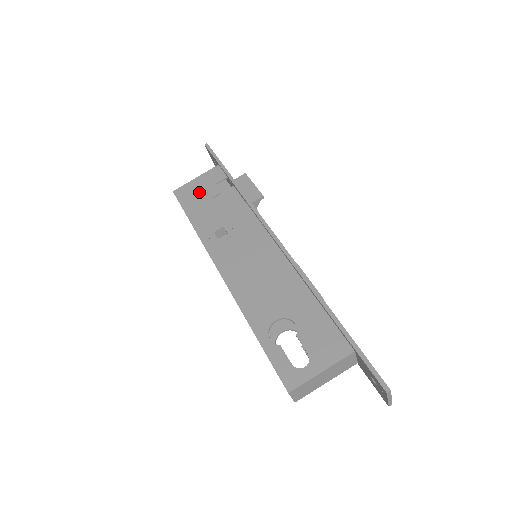
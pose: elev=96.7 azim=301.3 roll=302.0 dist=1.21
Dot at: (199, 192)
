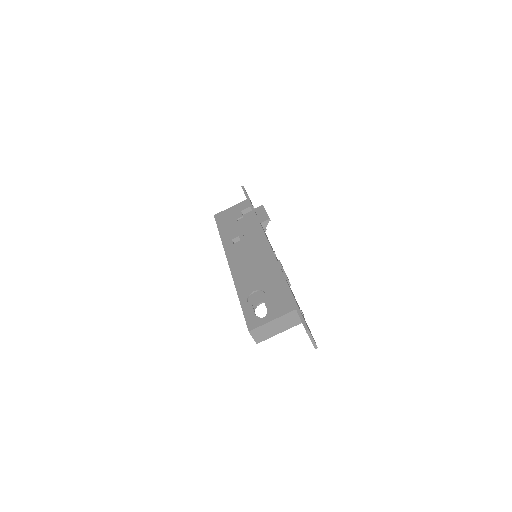
Dot at: (230, 216)
